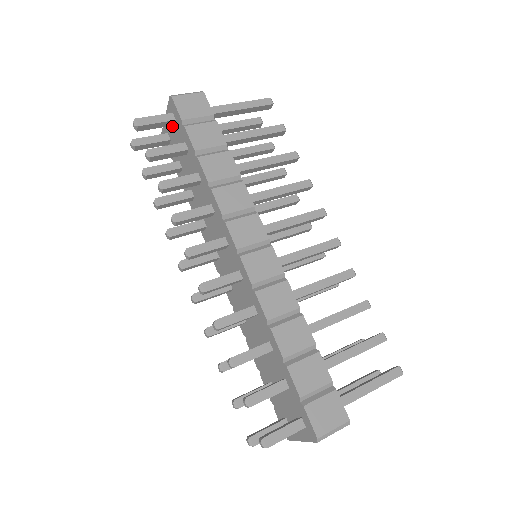
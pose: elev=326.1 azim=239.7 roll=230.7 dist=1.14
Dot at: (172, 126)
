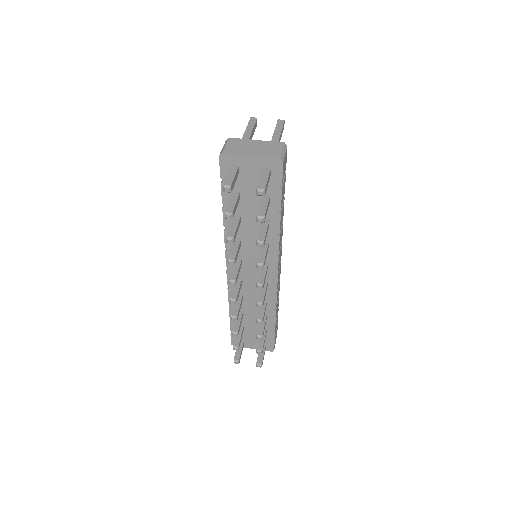
Dot at: (257, 171)
